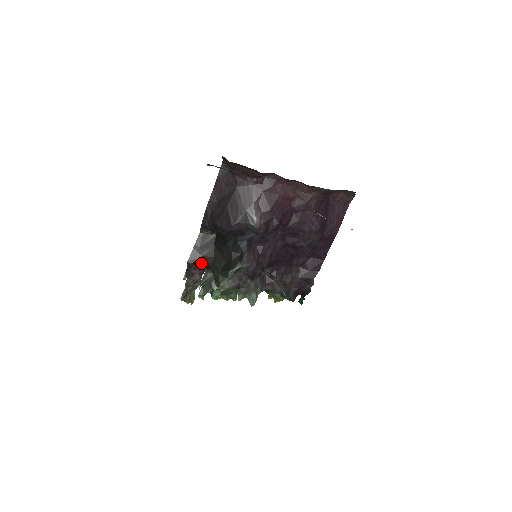
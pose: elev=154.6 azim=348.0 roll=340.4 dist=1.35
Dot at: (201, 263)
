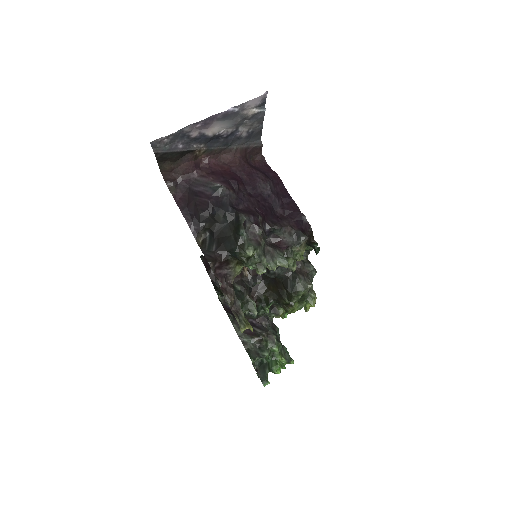
Dot at: (219, 258)
